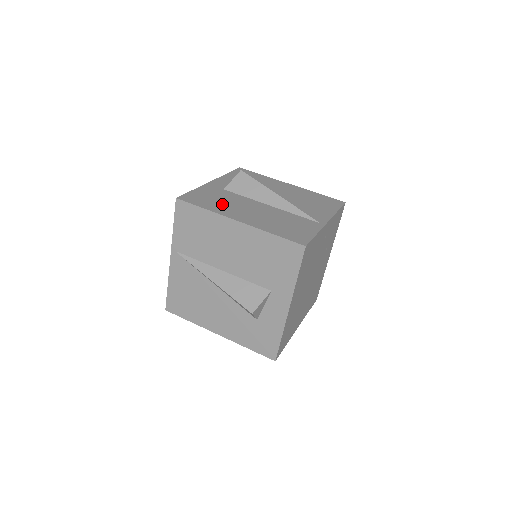
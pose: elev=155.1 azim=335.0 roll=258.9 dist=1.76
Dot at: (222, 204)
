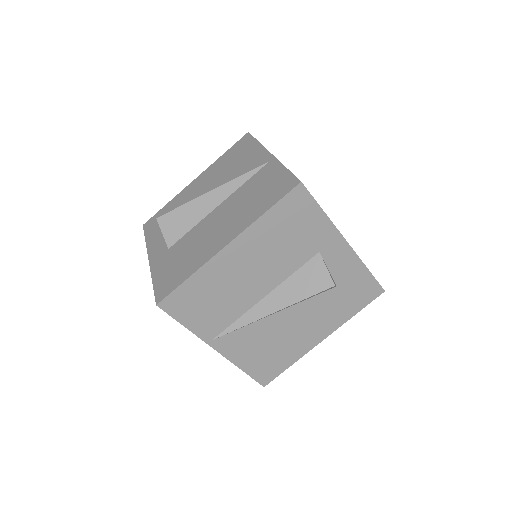
Dot at: (191, 256)
